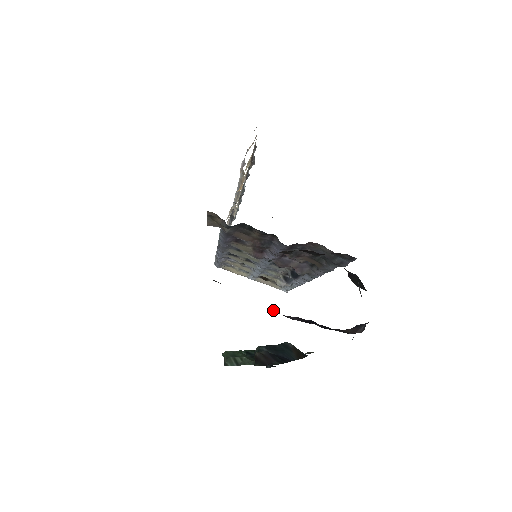
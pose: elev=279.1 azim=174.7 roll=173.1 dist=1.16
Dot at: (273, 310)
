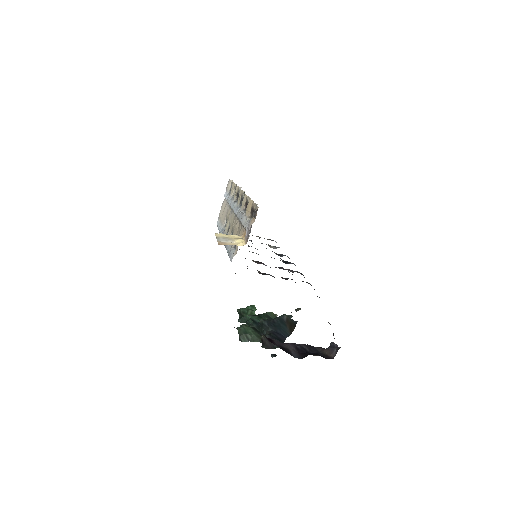
Dot at: (276, 343)
